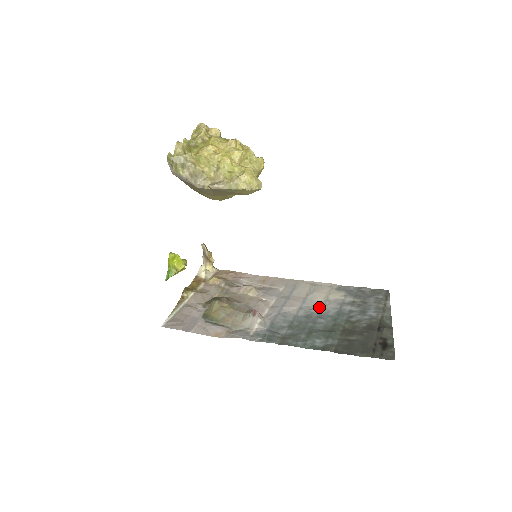
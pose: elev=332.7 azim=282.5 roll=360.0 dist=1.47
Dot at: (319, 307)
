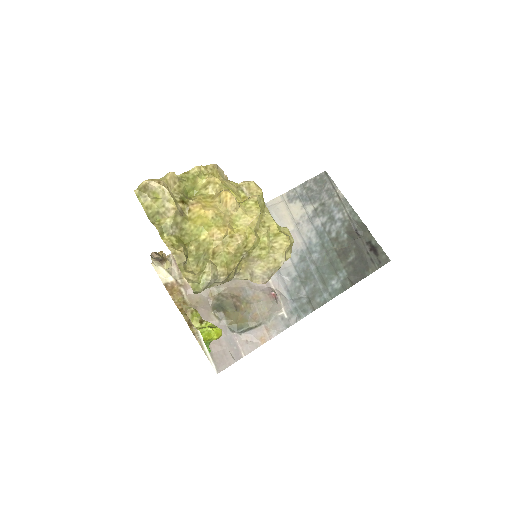
Dot at: (299, 239)
